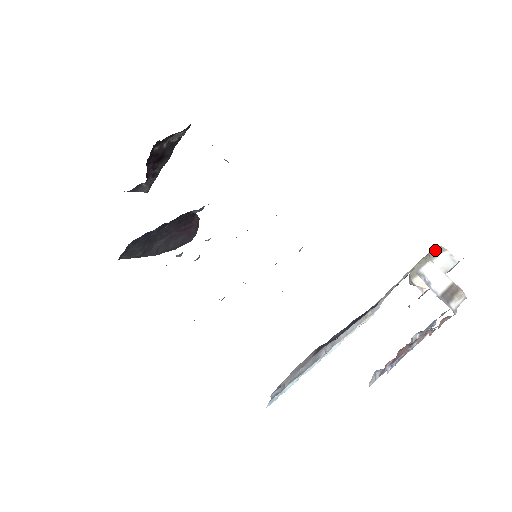
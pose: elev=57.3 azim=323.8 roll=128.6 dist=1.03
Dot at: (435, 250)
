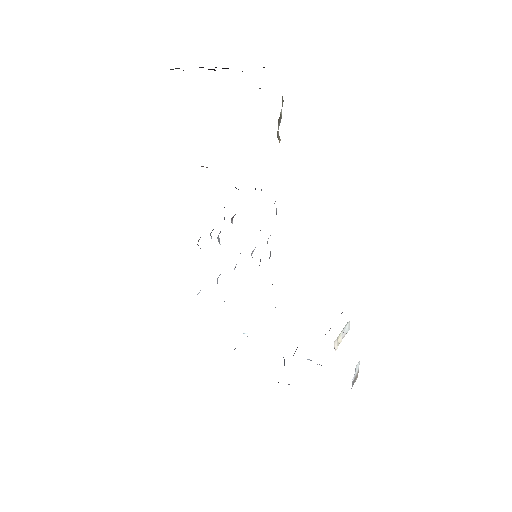
Dot at: occluded
